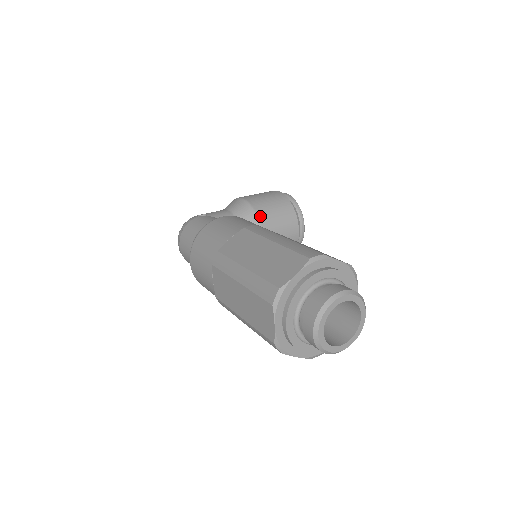
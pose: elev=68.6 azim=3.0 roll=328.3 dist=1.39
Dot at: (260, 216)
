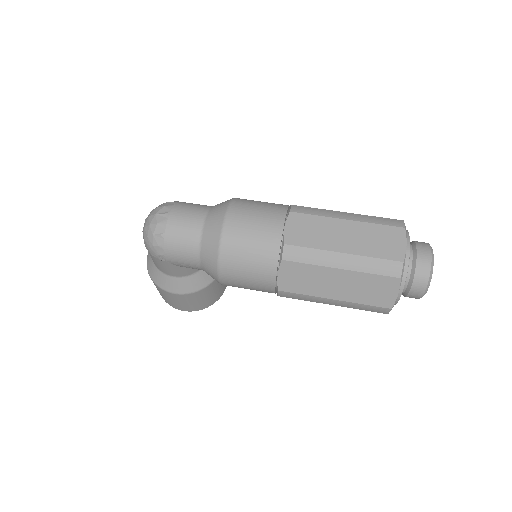
Dot at: occluded
